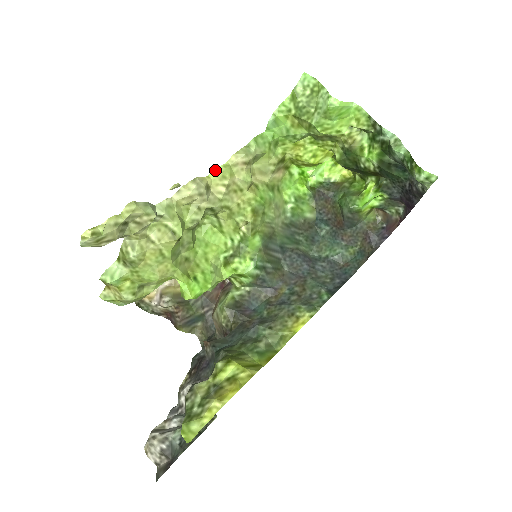
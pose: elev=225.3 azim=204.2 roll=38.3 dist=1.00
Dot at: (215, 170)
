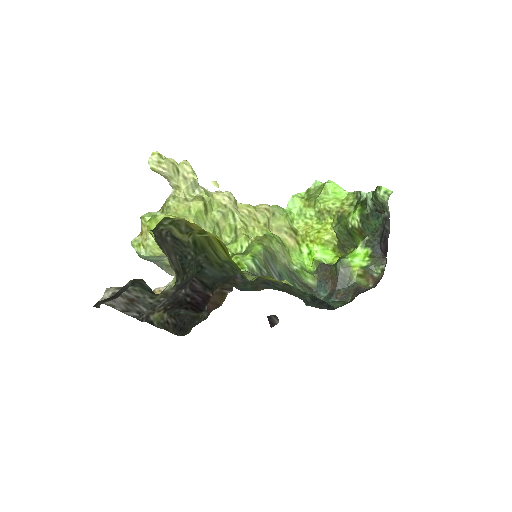
Dot at: (245, 204)
